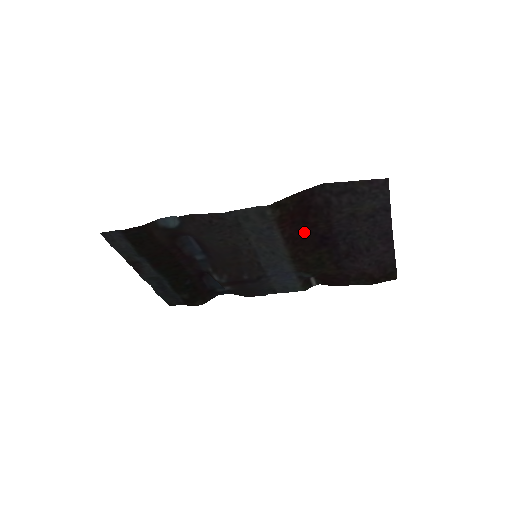
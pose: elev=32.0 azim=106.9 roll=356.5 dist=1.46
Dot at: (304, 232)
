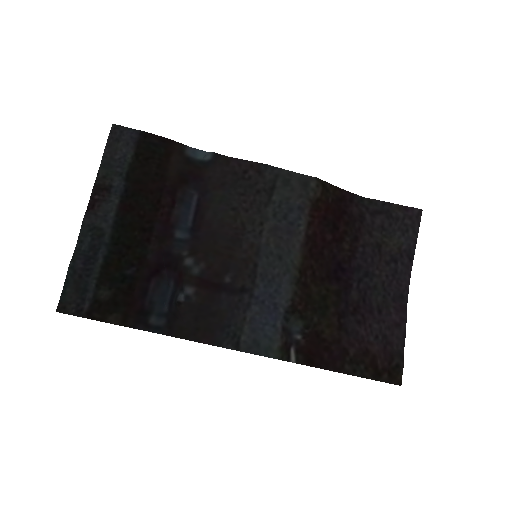
Dot at: (326, 244)
